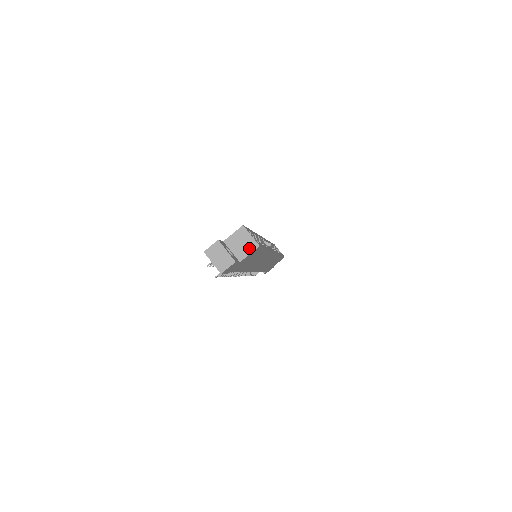
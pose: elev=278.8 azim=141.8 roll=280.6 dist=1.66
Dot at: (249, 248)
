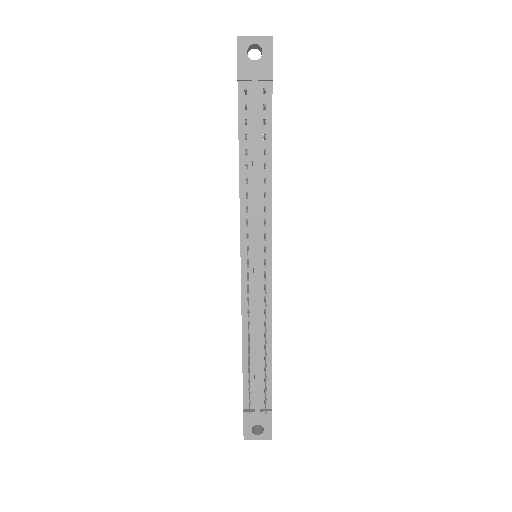
Dot at: occluded
